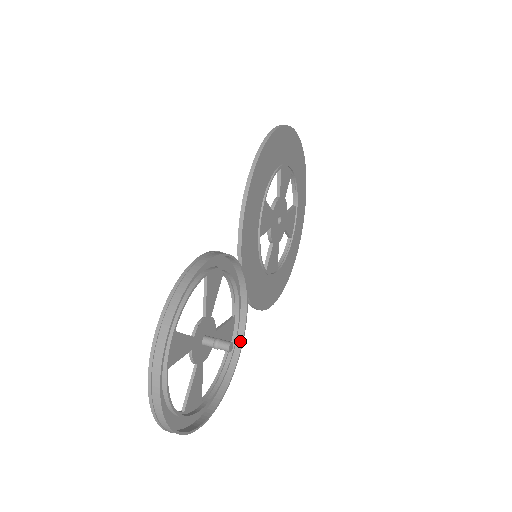
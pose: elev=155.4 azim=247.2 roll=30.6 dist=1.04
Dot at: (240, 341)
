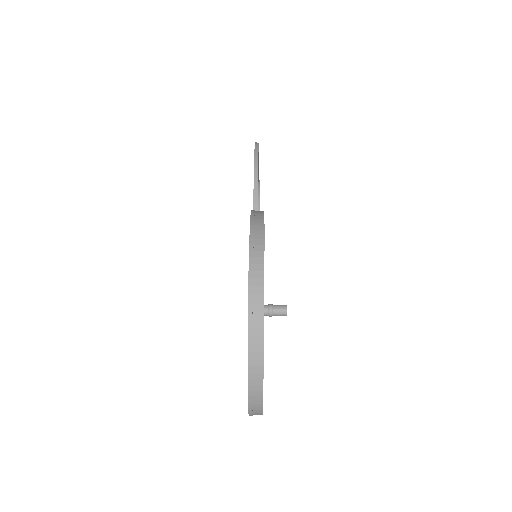
Dot at: occluded
